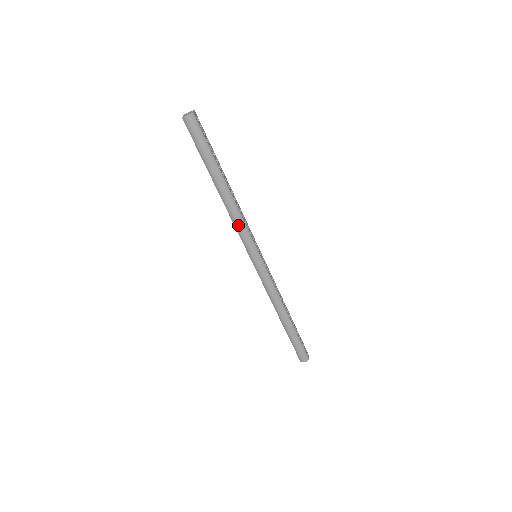
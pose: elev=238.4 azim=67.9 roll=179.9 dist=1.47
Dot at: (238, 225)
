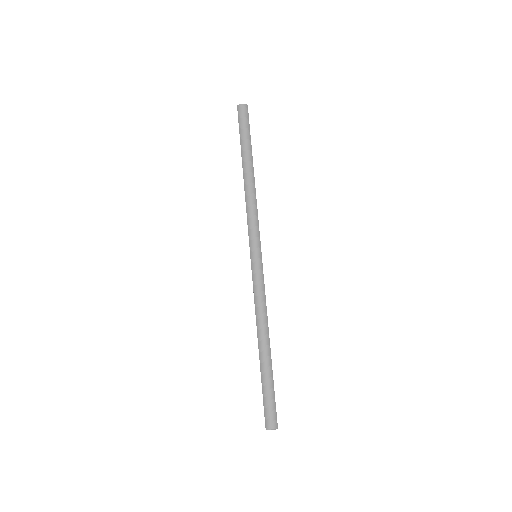
Dot at: (251, 210)
